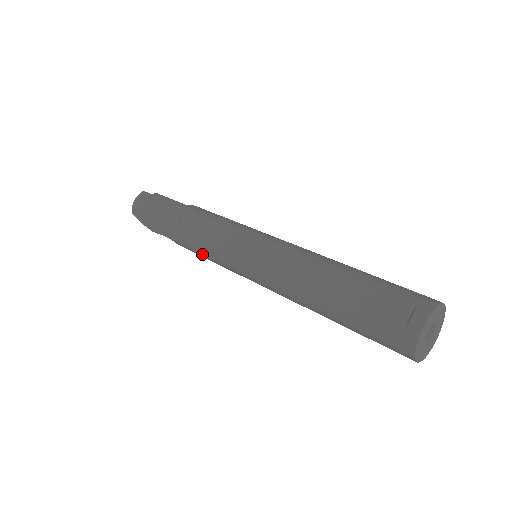
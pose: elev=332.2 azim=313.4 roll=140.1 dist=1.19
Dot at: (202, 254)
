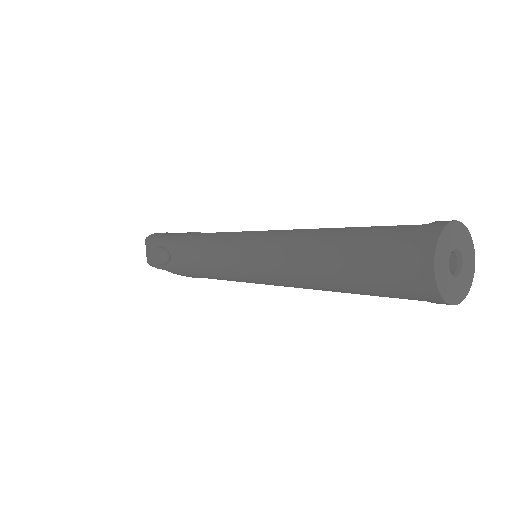
Dot at: (198, 250)
